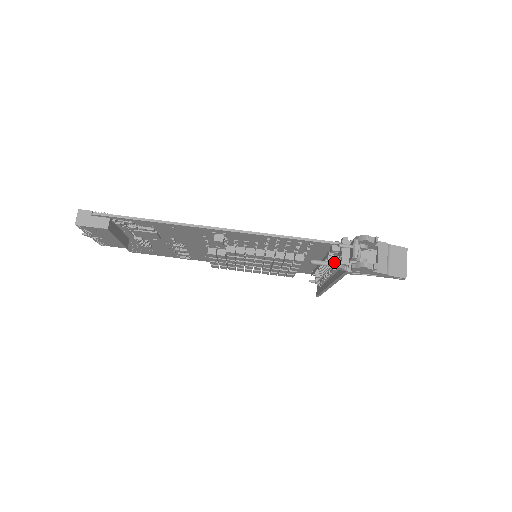
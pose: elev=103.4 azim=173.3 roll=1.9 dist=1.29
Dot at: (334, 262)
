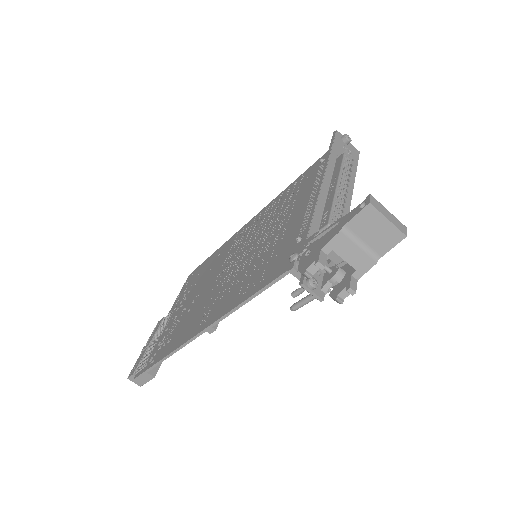
Dot at: (310, 297)
